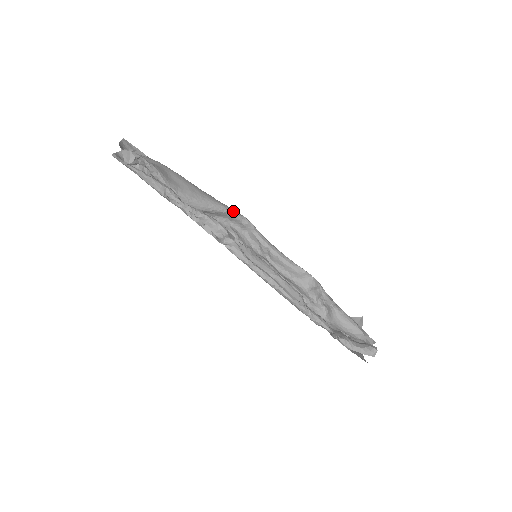
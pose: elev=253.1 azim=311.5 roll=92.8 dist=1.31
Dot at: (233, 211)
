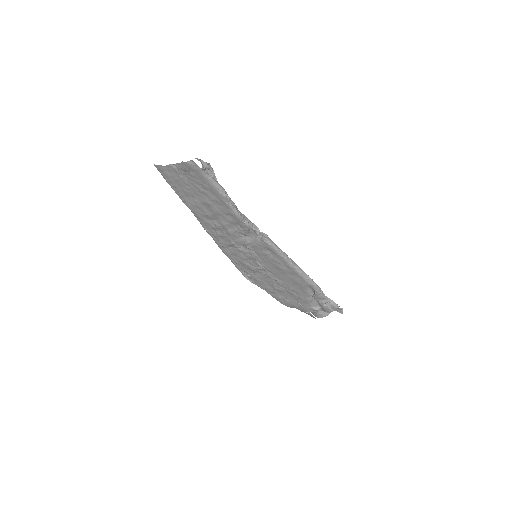
Dot at: occluded
